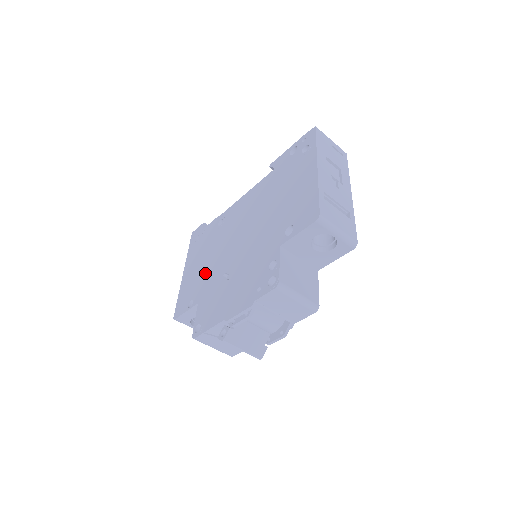
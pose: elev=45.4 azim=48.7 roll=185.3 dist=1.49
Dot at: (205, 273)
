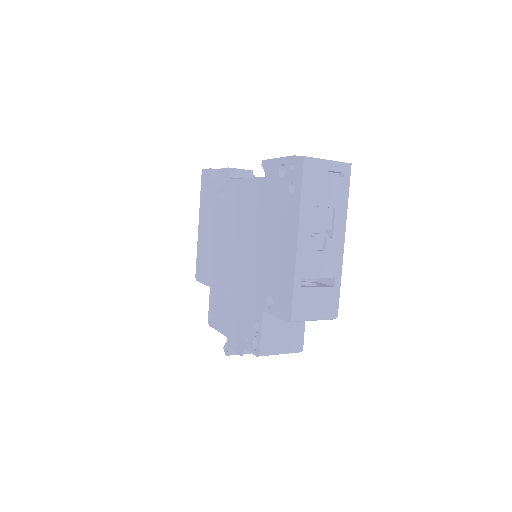
Dot at: (213, 255)
